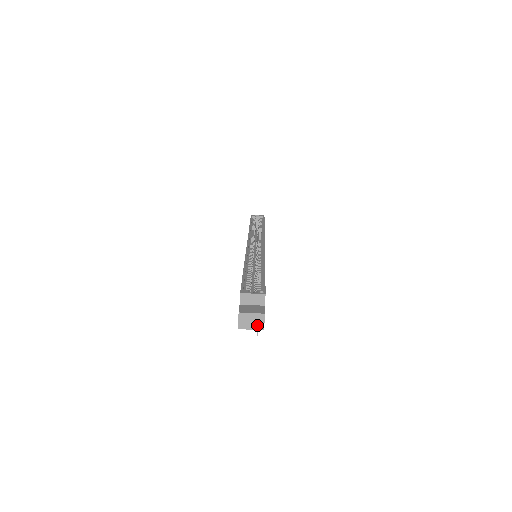
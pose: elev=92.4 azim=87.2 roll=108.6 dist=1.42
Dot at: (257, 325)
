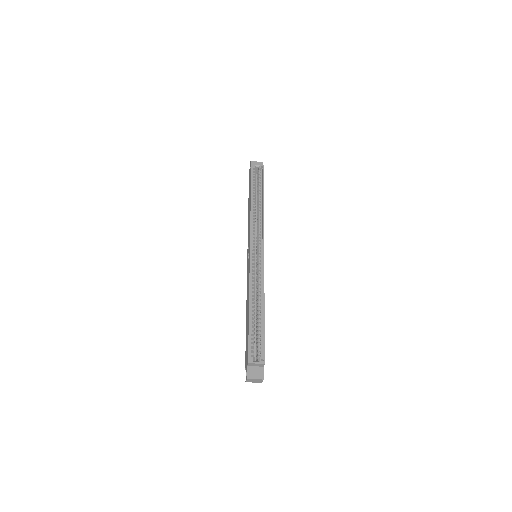
Dot at: (258, 382)
